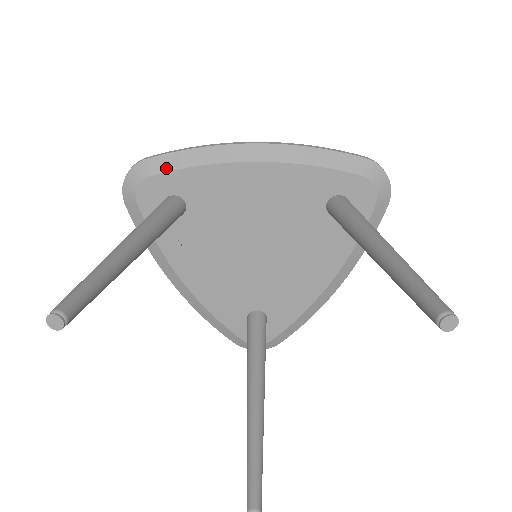
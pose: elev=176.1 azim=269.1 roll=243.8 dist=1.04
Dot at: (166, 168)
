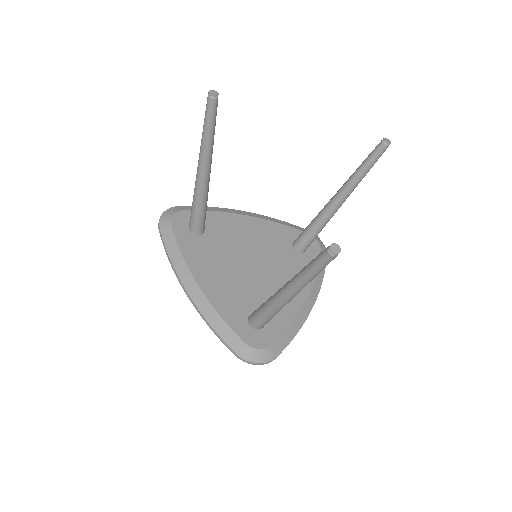
Dot at: occluded
